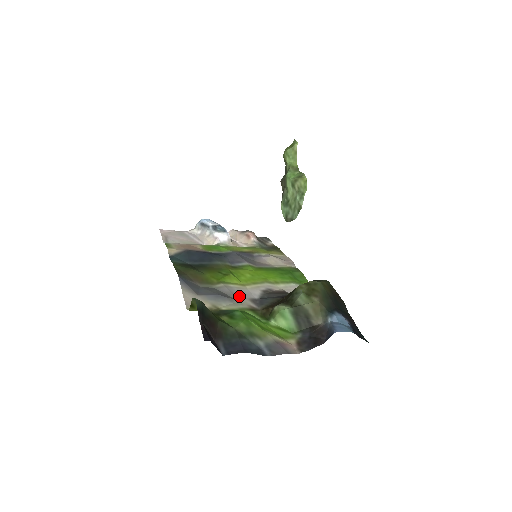
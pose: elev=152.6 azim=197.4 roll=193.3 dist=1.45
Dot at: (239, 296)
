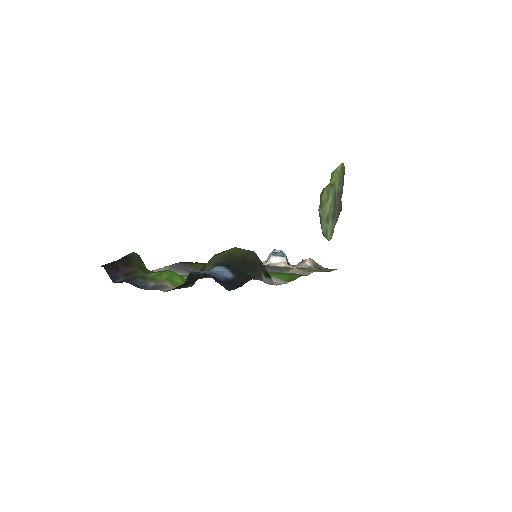
Dot at: occluded
